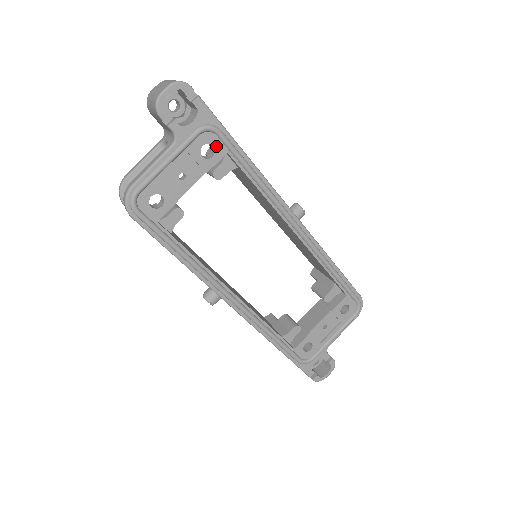
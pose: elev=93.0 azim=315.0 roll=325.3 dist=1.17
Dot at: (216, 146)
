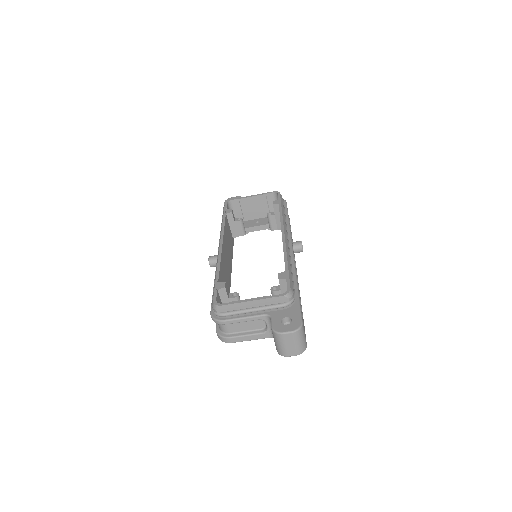
Dot at: occluded
